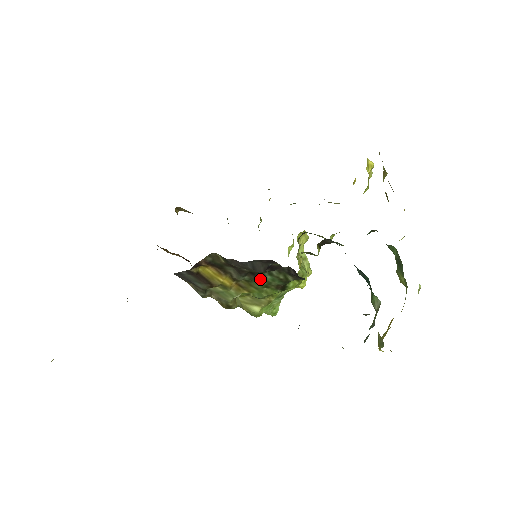
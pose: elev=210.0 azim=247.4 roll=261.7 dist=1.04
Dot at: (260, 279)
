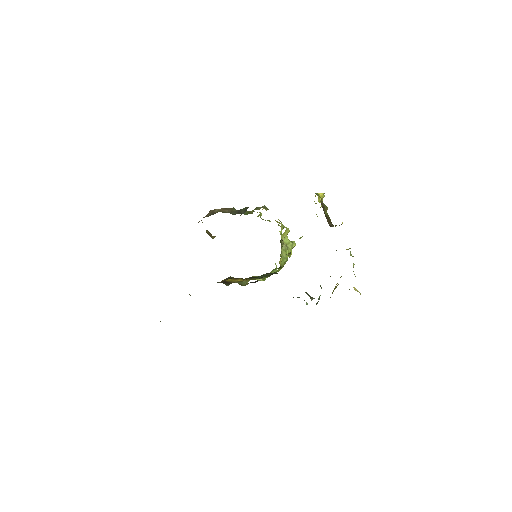
Dot at: occluded
